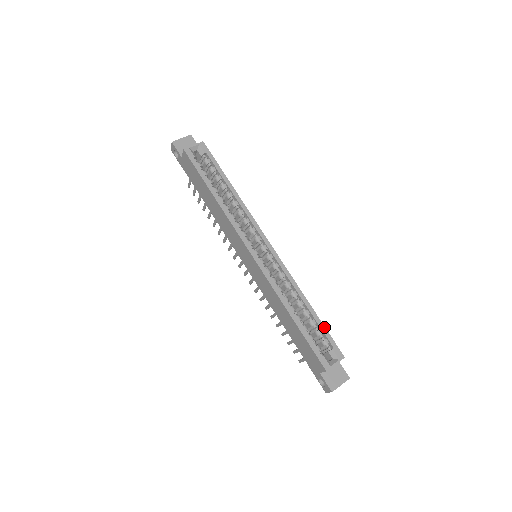
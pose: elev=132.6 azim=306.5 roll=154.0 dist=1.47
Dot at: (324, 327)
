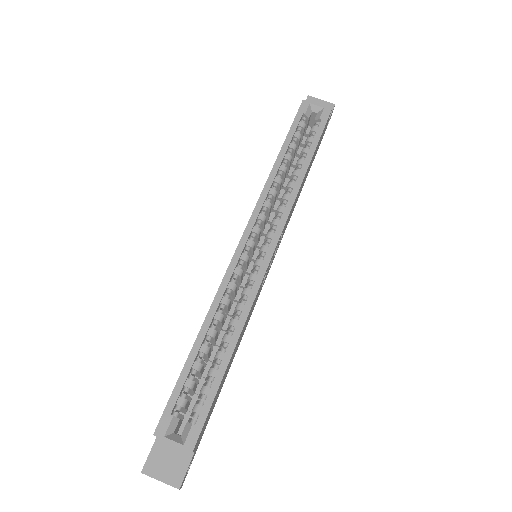
Dot at: (216, 391)
